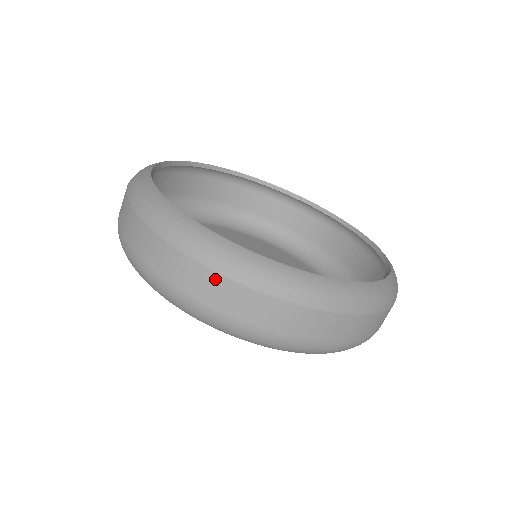
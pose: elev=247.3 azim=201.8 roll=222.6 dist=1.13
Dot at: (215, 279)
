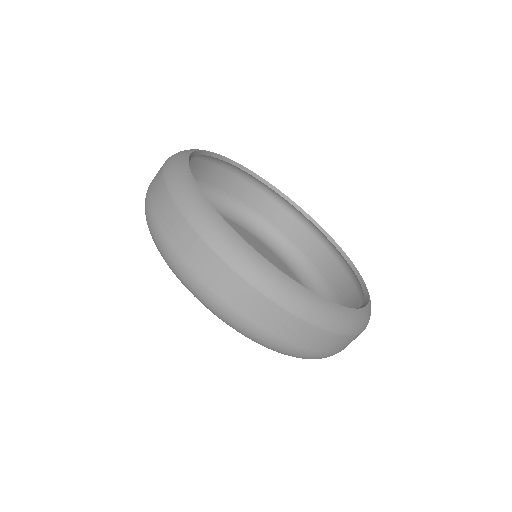
Dot at: (184, 226)
